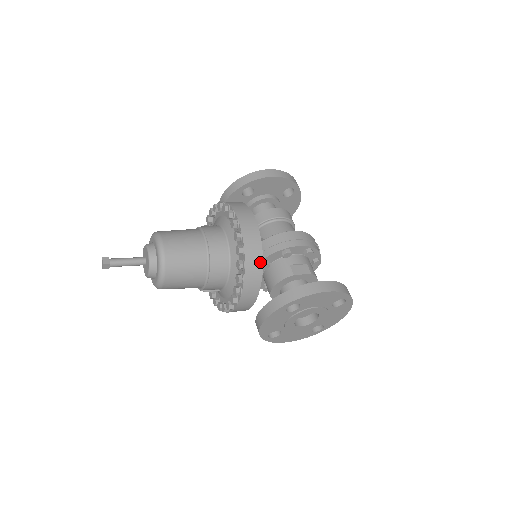
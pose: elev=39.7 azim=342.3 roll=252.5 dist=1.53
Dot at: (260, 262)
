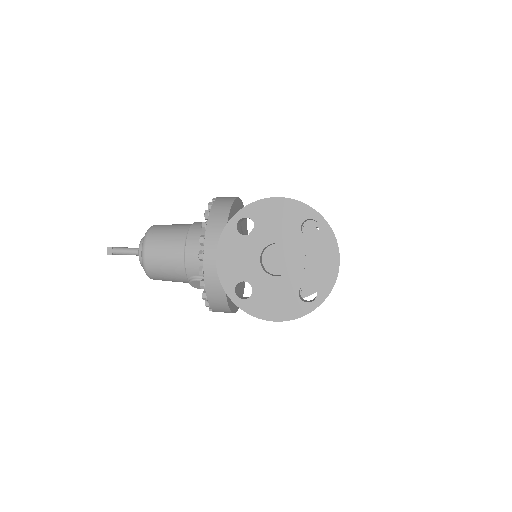
Dot at: (227, 210)
